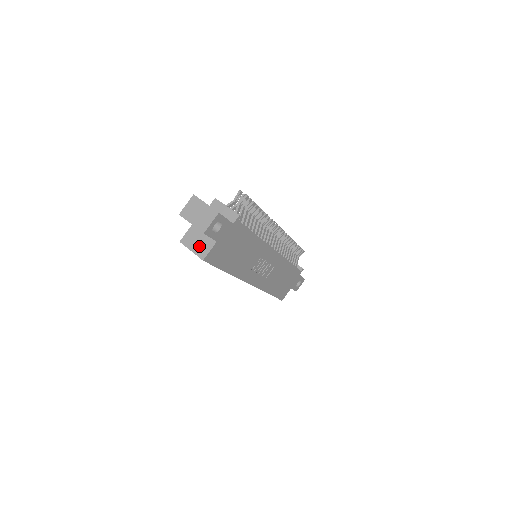
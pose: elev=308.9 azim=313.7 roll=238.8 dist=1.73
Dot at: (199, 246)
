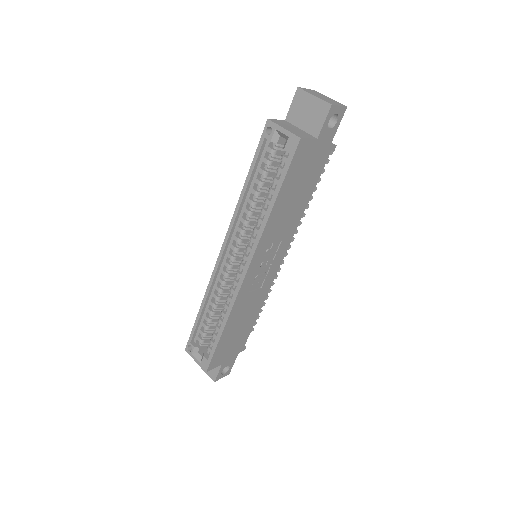
Dot at: (295, 131)
